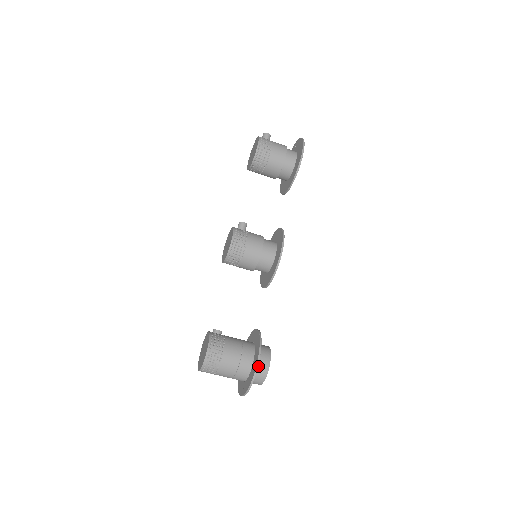
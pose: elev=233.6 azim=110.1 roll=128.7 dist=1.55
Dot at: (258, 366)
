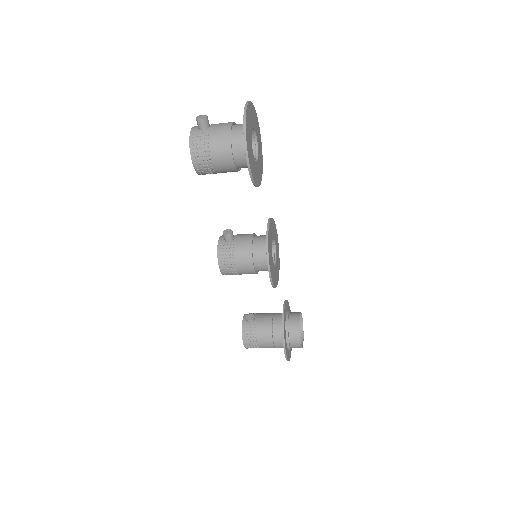
Dot at: (291, 345)
